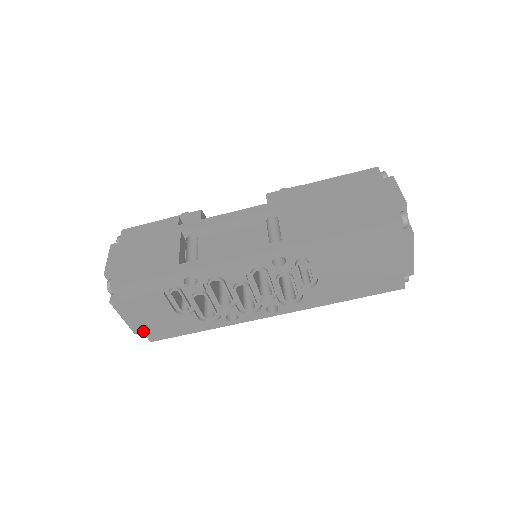
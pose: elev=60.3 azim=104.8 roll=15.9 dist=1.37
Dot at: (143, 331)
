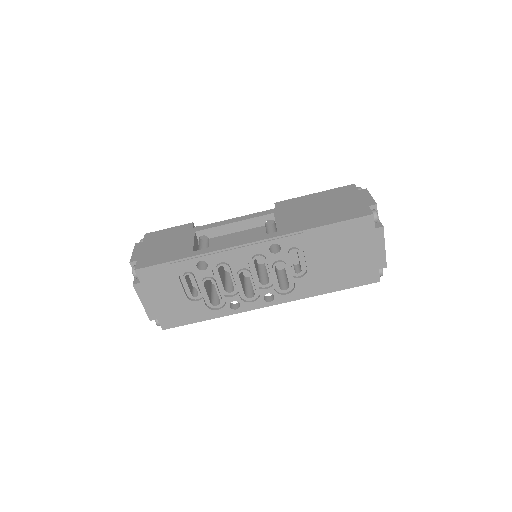
Dot at: (157, 317)
